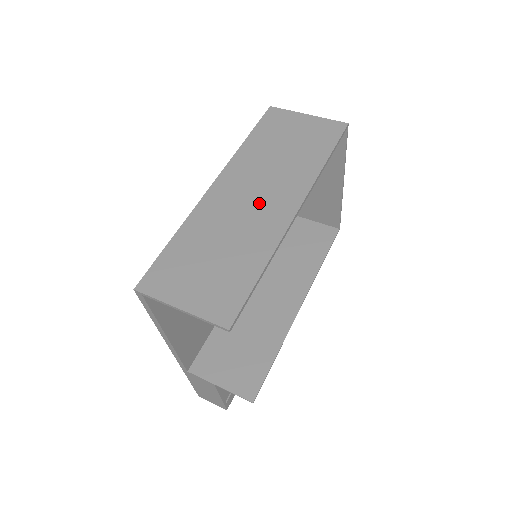
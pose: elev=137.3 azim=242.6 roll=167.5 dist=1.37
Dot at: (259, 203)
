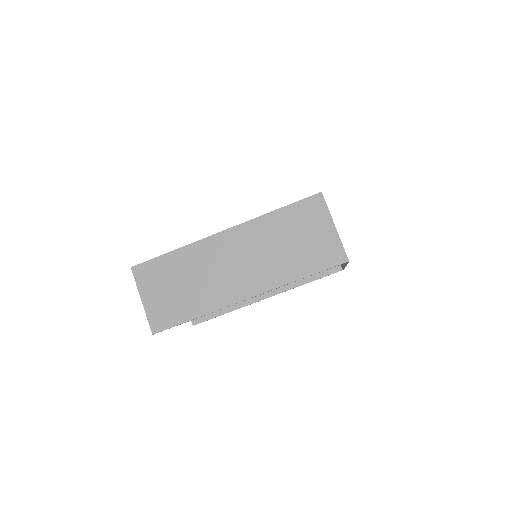
Dot at: (234, 272)
